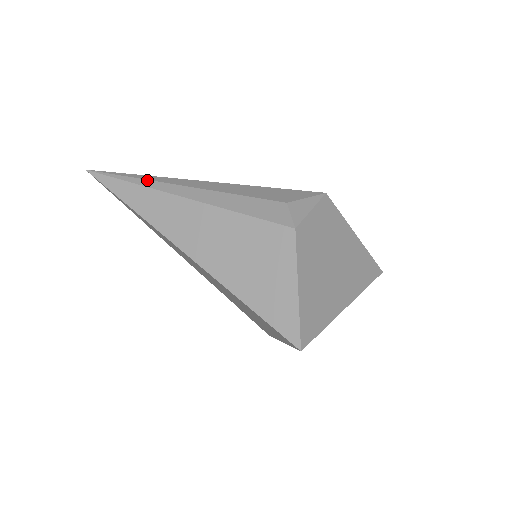
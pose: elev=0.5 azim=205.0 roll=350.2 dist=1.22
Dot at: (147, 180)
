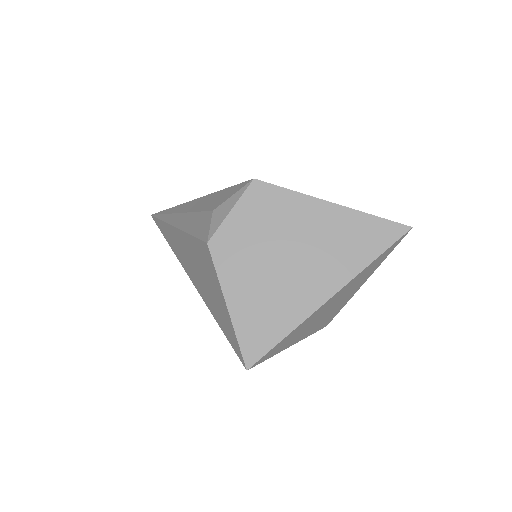
Dot at: (166, 214)
